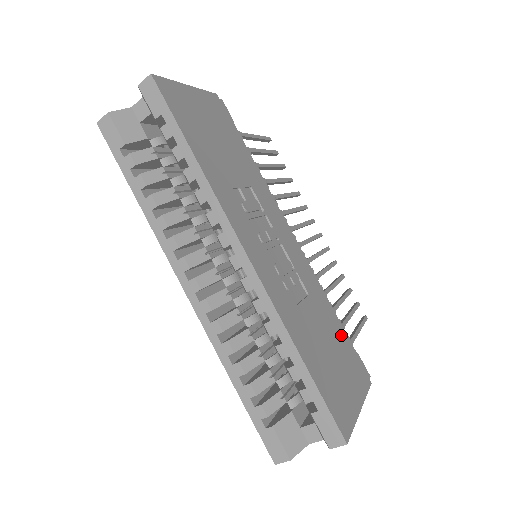
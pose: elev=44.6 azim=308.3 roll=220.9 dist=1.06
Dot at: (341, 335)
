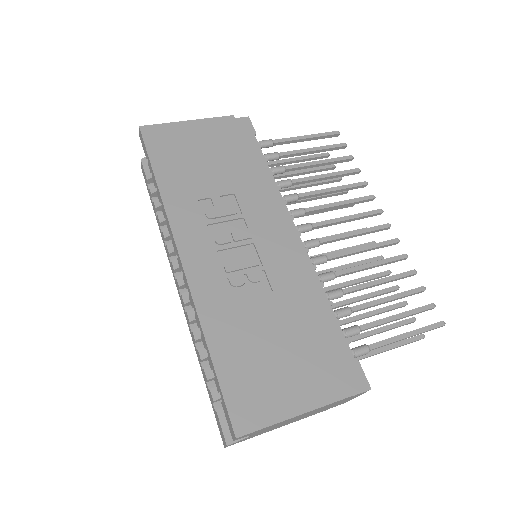
Dot at: (317, 336)
